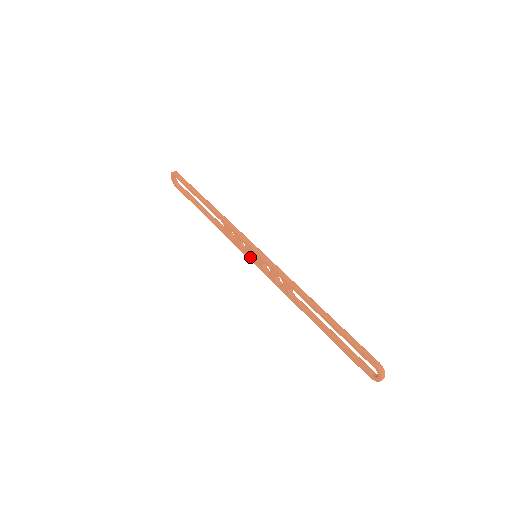
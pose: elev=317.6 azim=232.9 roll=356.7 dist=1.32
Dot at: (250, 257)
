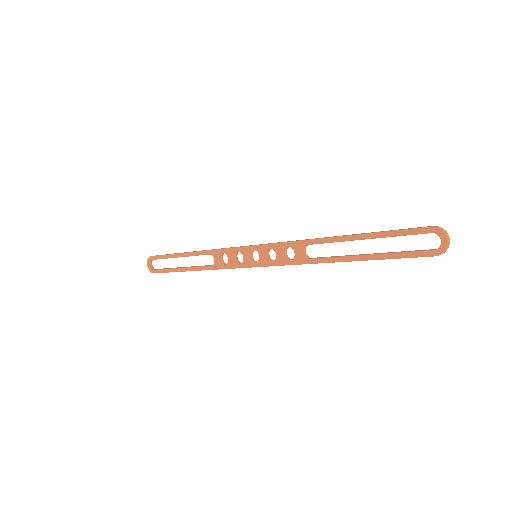
Dot at: (250, 262)
